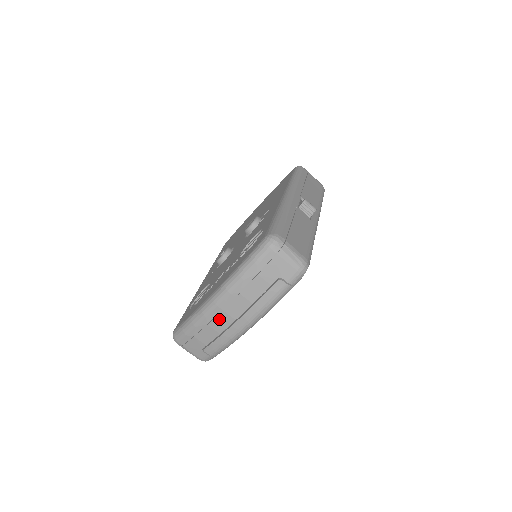
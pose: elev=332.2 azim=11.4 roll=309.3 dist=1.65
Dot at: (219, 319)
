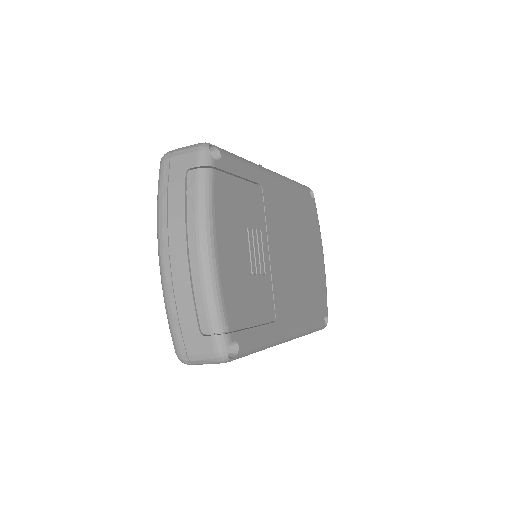
Dot at: (175, 269)
